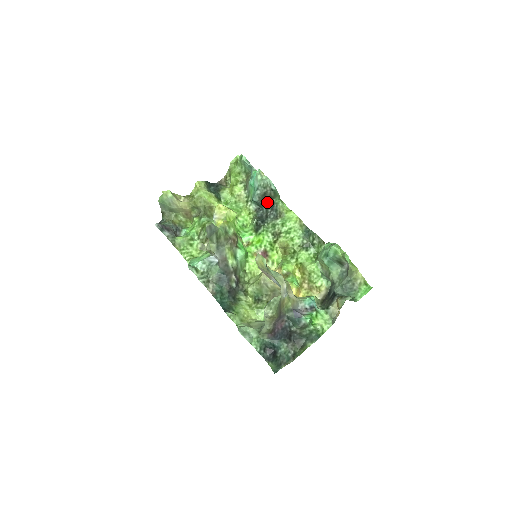
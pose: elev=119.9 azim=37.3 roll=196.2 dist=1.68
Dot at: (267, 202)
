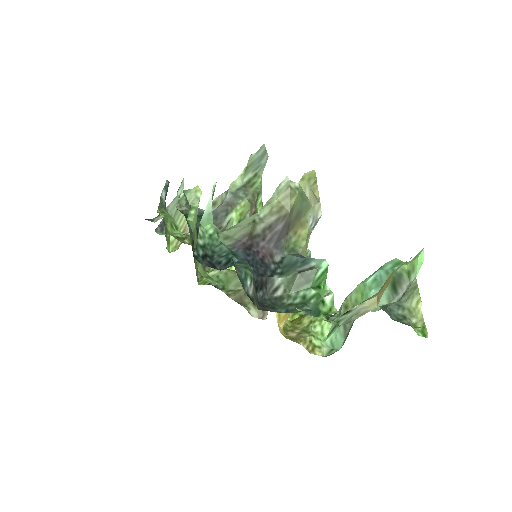
Dot at: occluded
